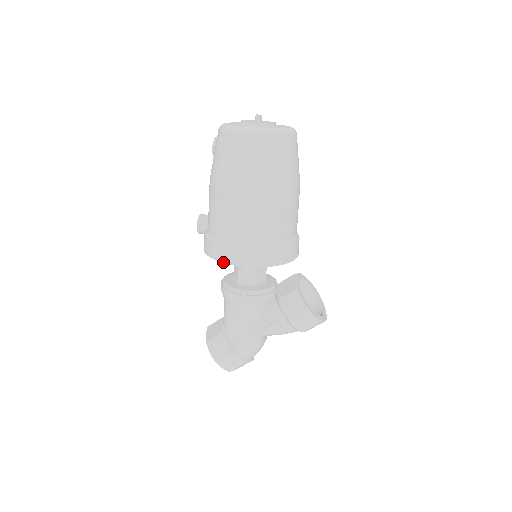
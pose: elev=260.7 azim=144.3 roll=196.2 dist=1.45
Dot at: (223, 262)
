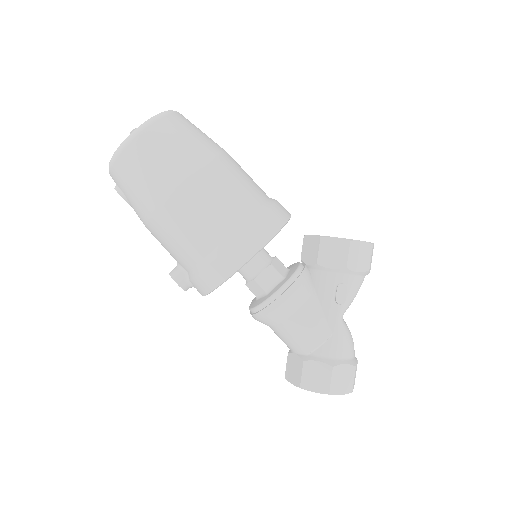
Dot at: (234, 272)
